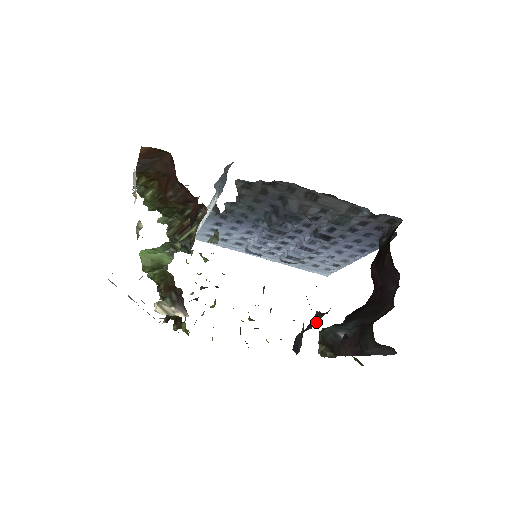
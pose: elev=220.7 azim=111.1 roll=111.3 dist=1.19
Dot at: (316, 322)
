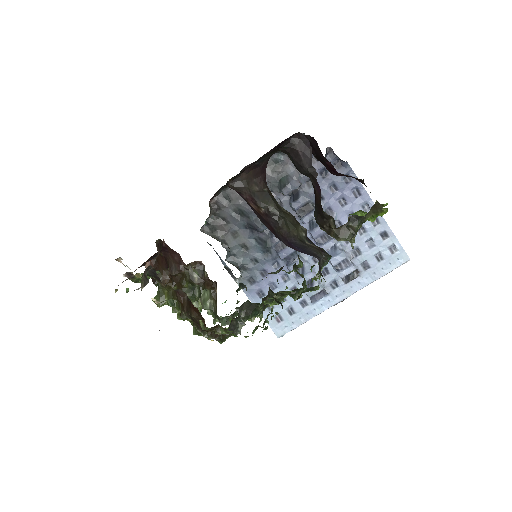
Dot at: (277, 210)
